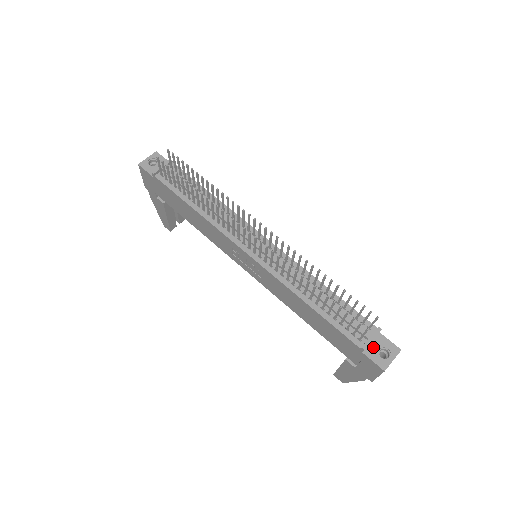
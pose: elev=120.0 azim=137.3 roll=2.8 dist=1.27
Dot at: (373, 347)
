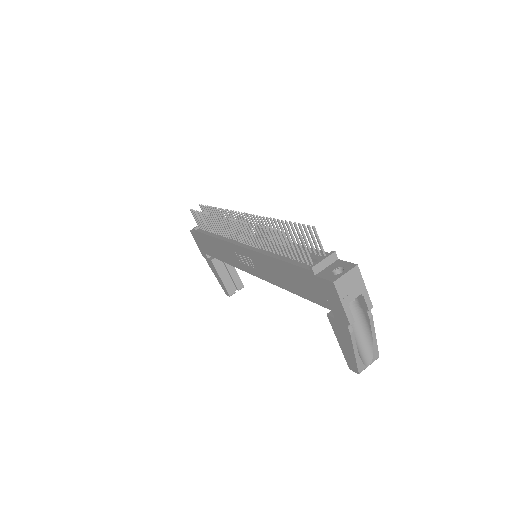
Dot at: (327, 270)
